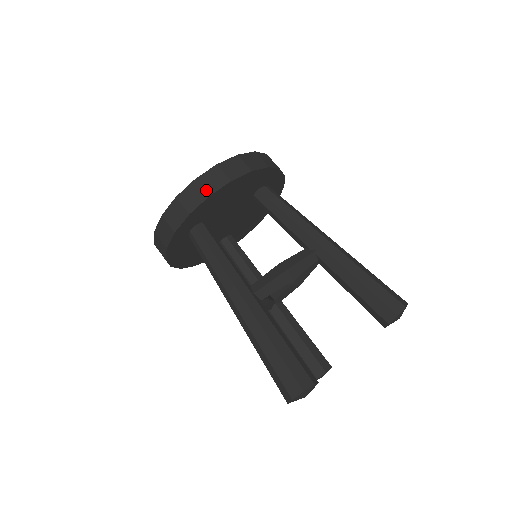
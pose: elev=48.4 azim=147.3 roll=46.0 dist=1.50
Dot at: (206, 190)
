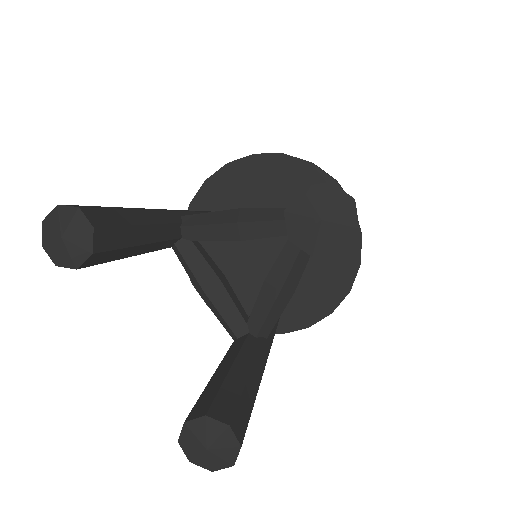
Dot at: occluded
